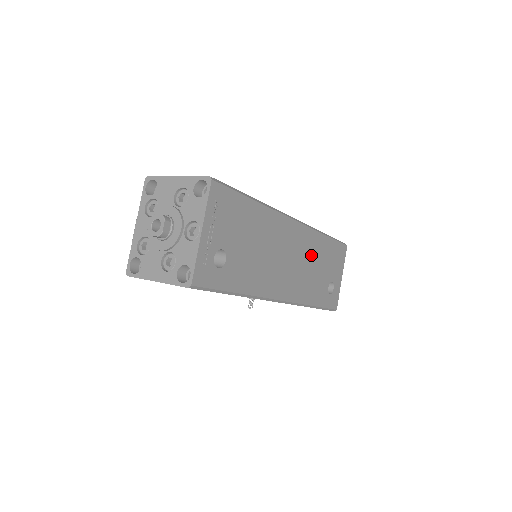
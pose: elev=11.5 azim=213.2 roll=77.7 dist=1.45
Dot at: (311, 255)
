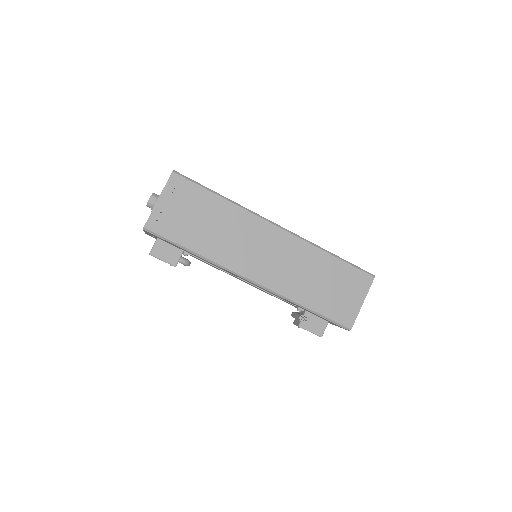
Dot at: occluded
